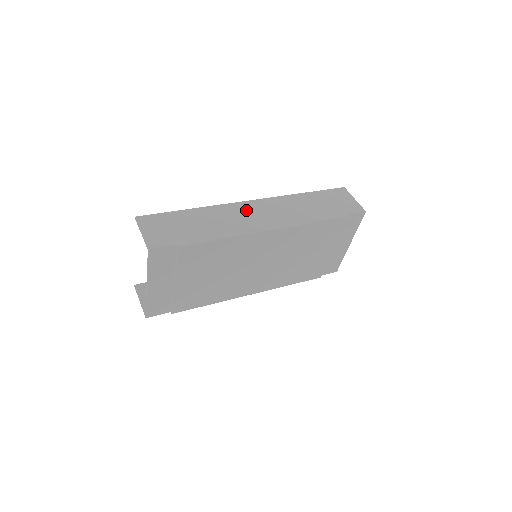
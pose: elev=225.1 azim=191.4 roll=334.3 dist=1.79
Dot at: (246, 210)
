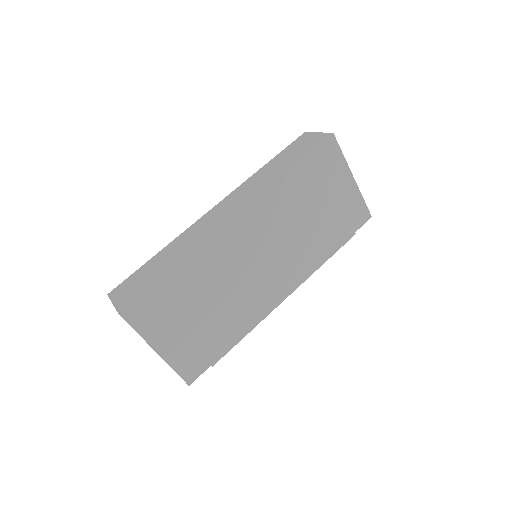
Dot at: (208, 219)
